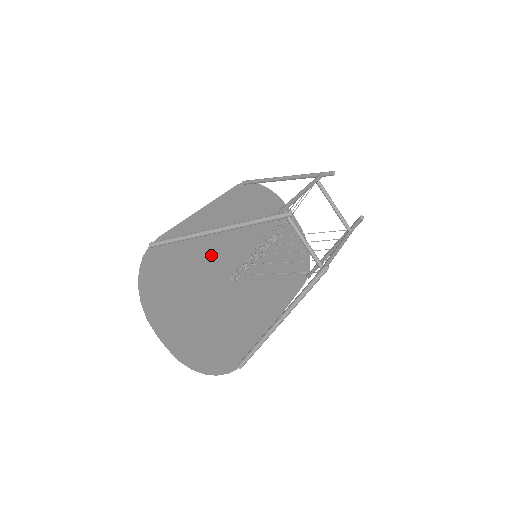
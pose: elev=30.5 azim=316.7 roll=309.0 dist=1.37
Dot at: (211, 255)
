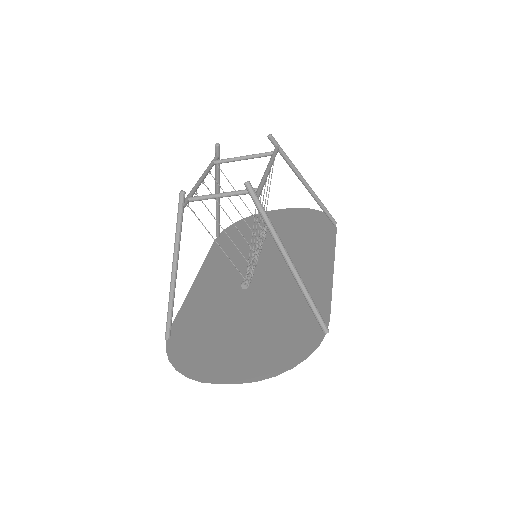
Dot at: (227, 296)
